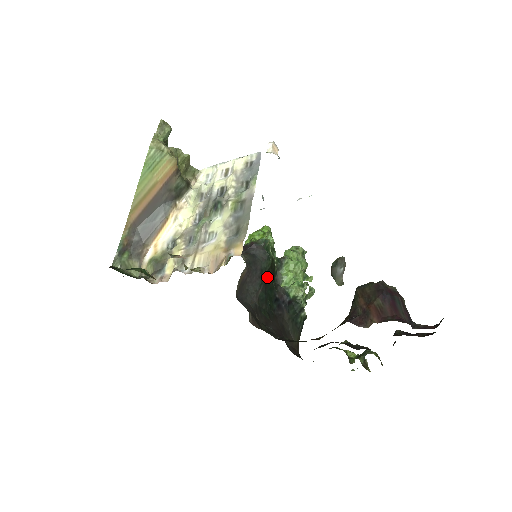
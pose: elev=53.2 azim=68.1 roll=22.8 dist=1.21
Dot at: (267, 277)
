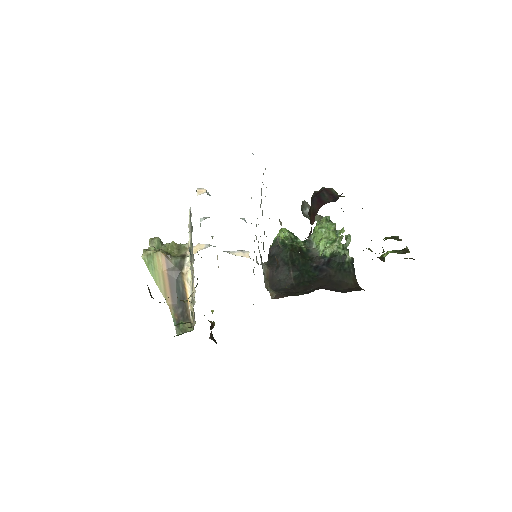
Dot at: (294, 260)
